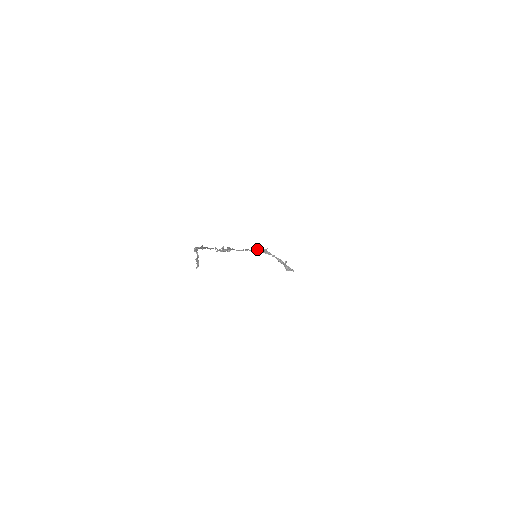
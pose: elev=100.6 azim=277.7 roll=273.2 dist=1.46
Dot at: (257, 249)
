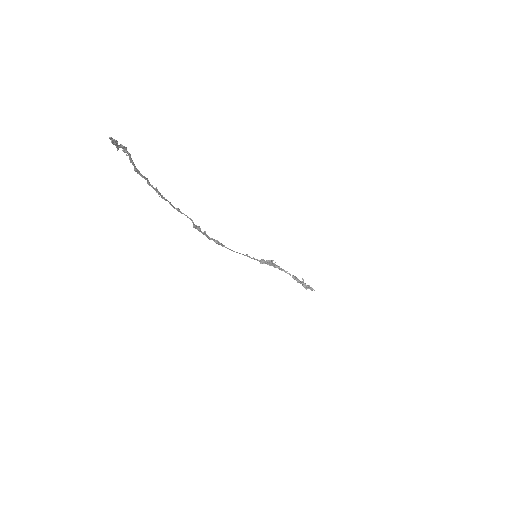
Dot at: (262, 259)
